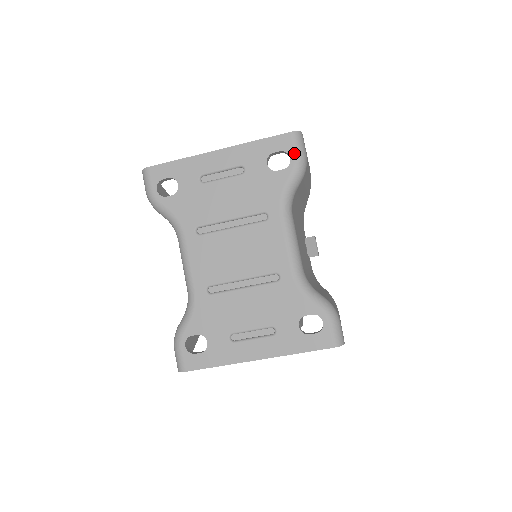
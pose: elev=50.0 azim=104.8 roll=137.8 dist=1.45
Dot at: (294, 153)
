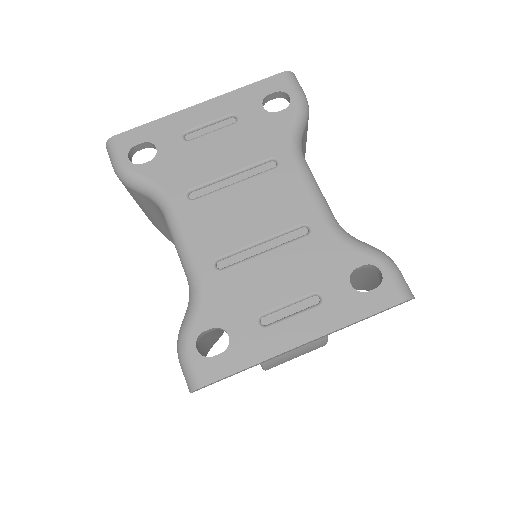
Dot at: (293, 91)
